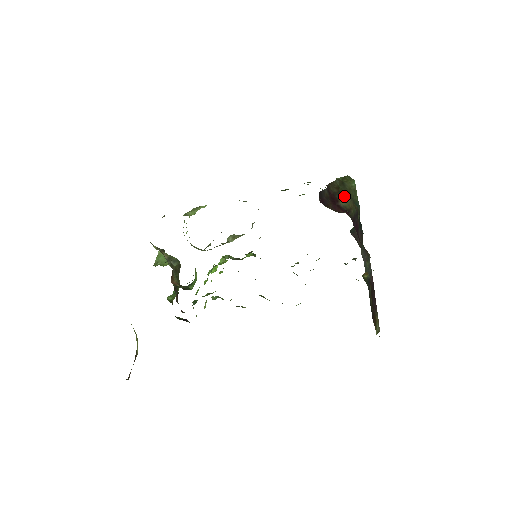
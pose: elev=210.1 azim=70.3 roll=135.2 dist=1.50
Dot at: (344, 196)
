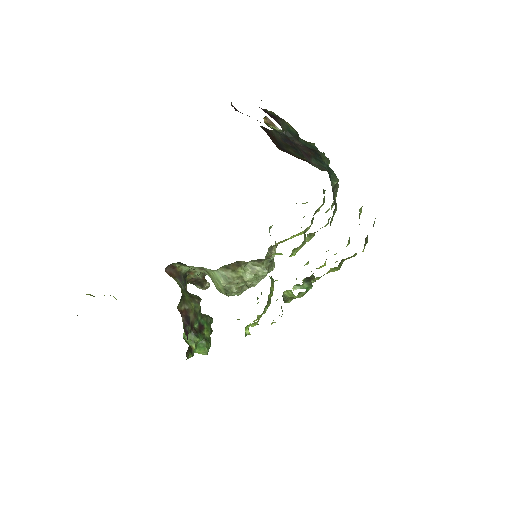
Dot at: occluded
